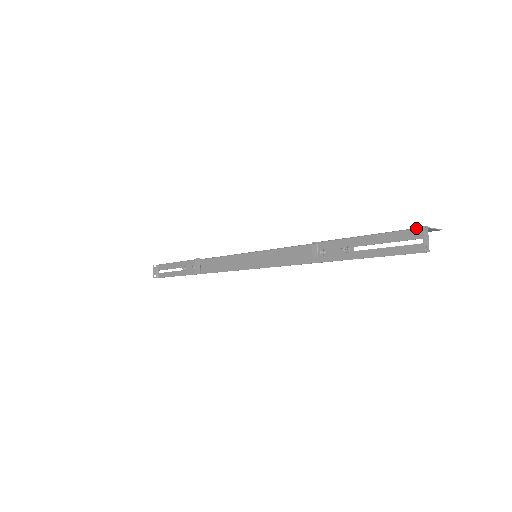
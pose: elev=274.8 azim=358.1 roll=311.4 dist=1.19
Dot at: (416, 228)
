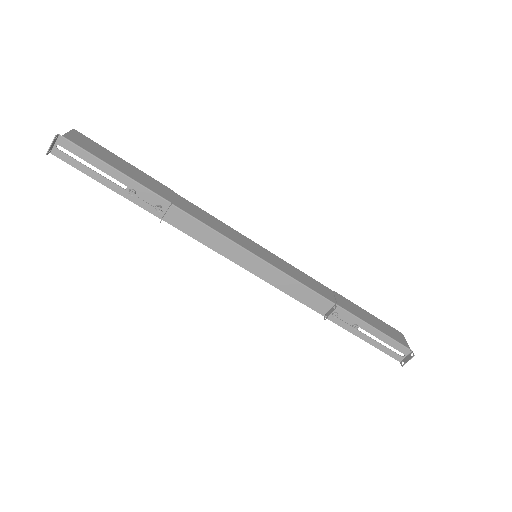
Dot at: (406, 347)
